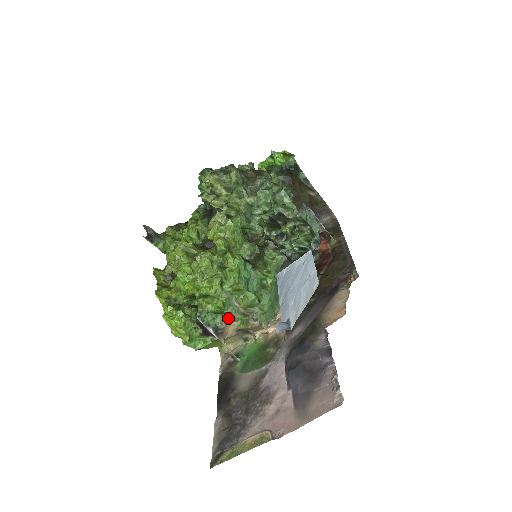
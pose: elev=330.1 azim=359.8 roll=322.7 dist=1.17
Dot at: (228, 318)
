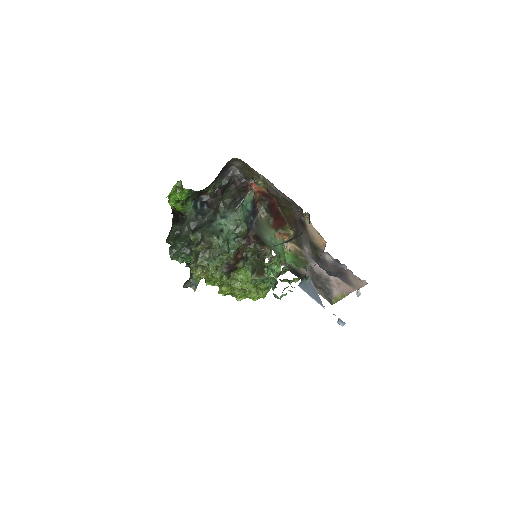
Dot at: occluded
